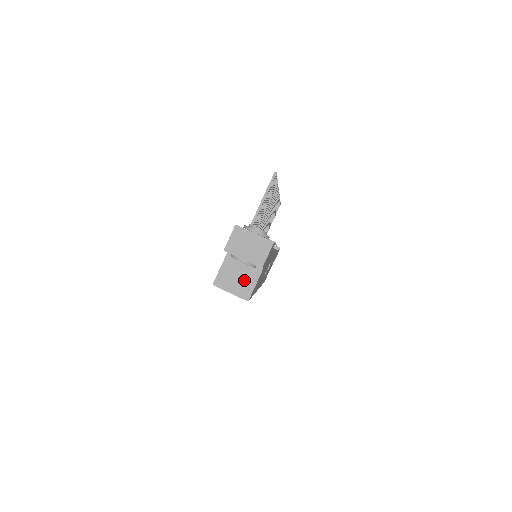
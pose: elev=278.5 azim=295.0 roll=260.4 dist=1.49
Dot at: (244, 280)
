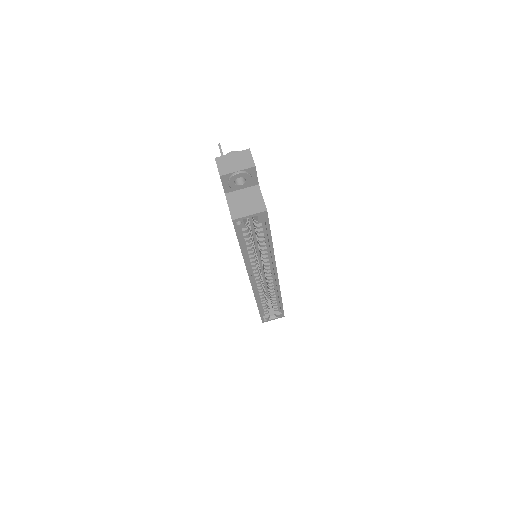
Dot at: (252, 201)
